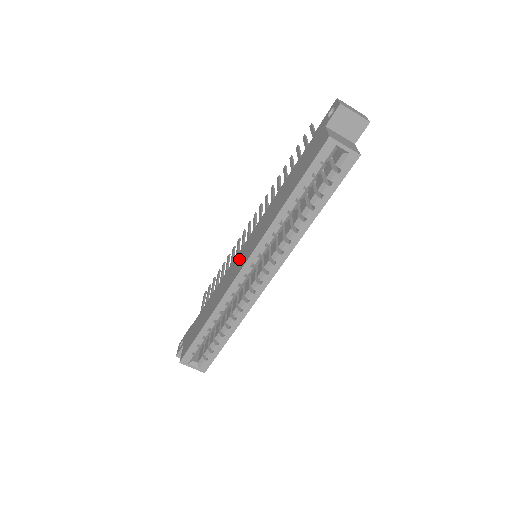
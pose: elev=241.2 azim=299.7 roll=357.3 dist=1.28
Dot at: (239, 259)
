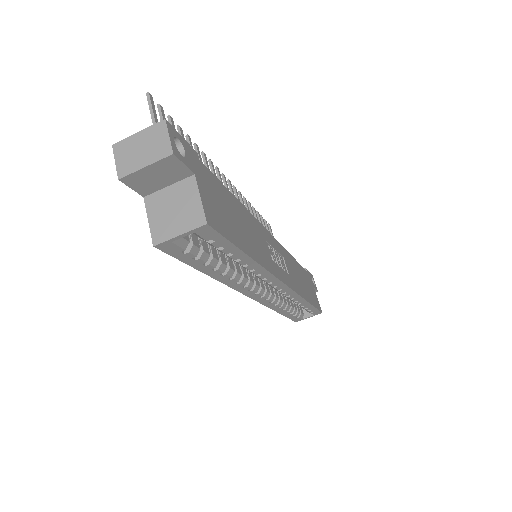
Dot at: occluded
